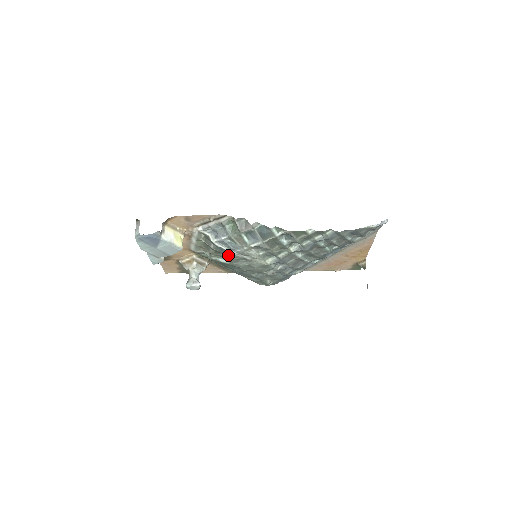
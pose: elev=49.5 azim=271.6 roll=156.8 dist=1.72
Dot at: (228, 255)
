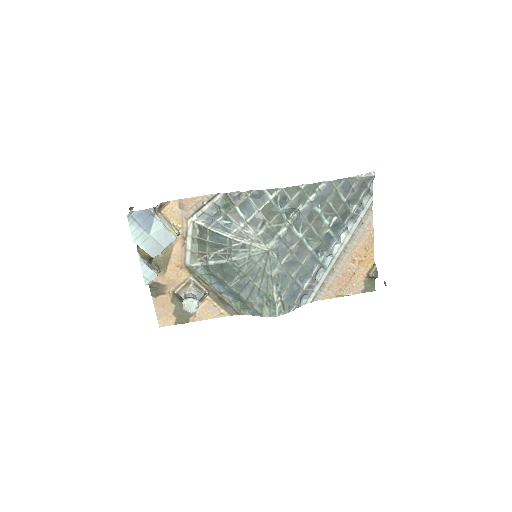
Dot at: (225, 246)
